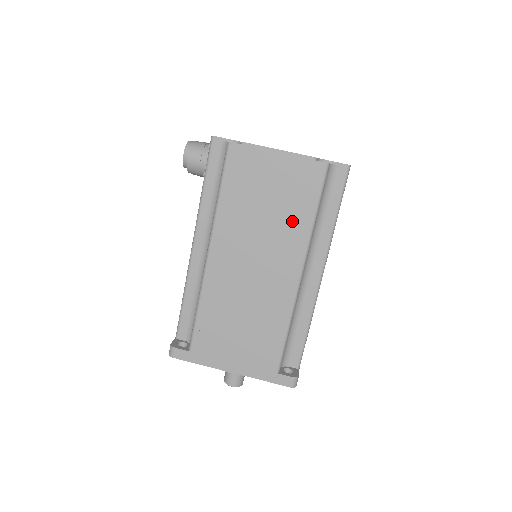
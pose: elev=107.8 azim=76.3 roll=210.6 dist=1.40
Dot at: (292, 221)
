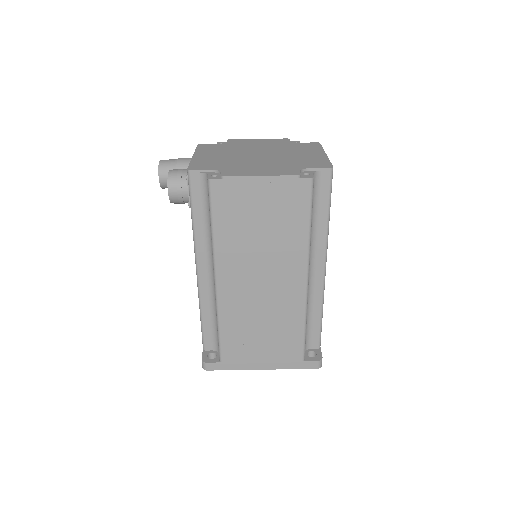
Dot at: (289, 237)
